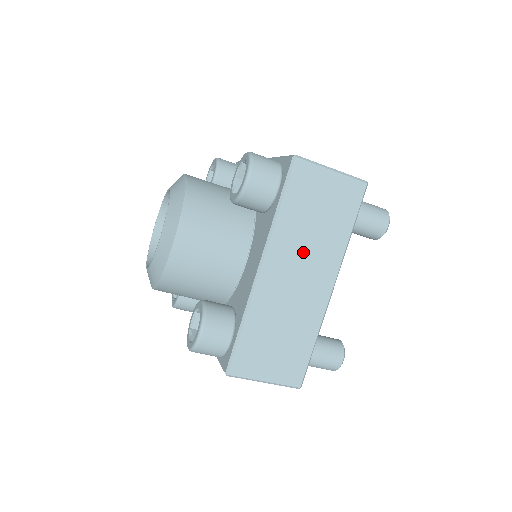
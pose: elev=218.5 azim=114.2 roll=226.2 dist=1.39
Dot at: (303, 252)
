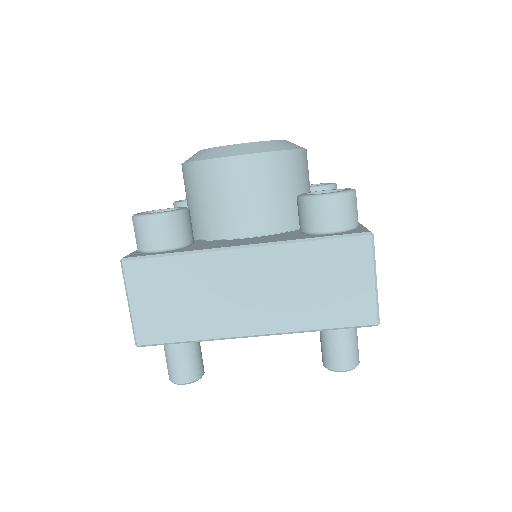
Dot at: (278, 286)
